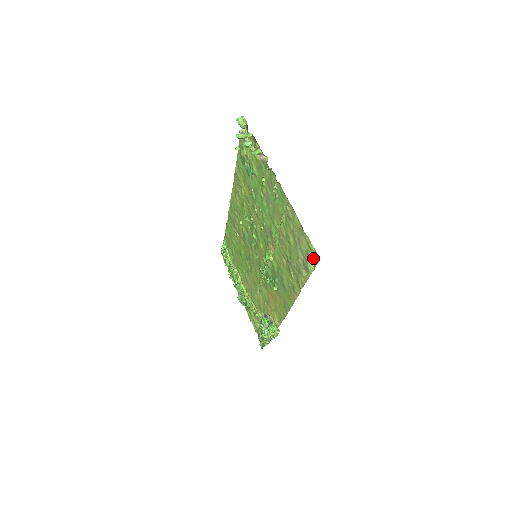
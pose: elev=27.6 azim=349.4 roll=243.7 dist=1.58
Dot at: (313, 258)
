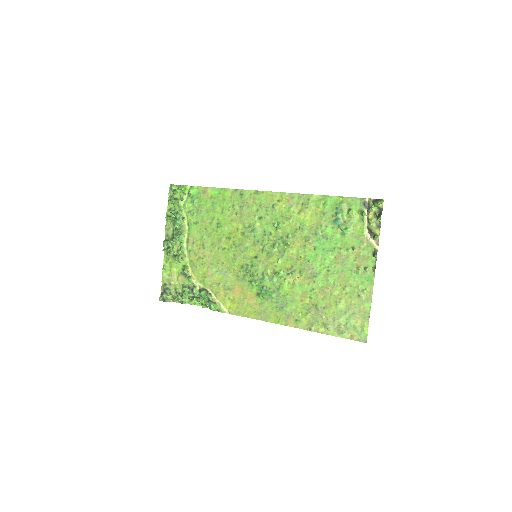
Dot at: (358, 335)
